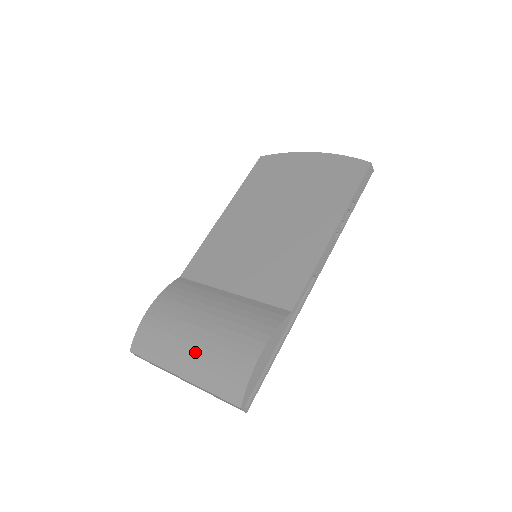
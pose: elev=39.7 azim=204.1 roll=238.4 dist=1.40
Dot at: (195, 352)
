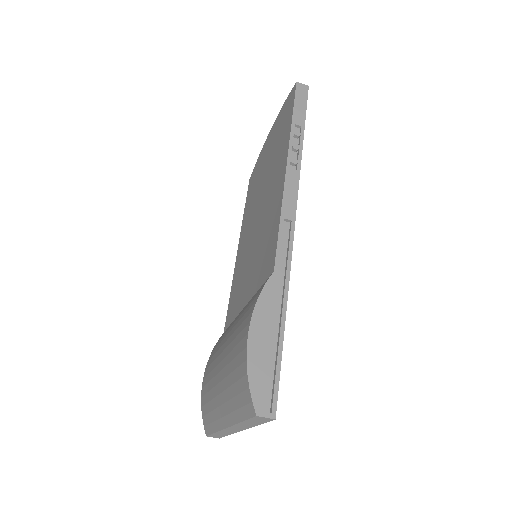
Dot at: (222, 389)
